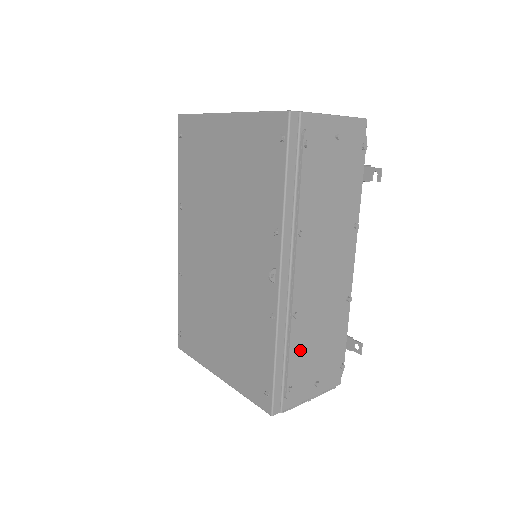
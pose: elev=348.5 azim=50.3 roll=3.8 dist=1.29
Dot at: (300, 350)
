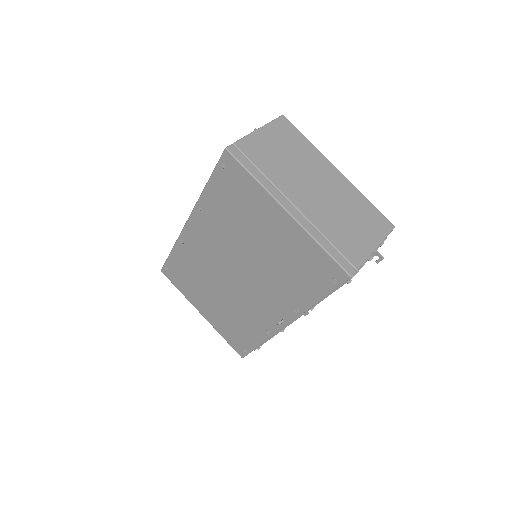
Dot at: occluded
